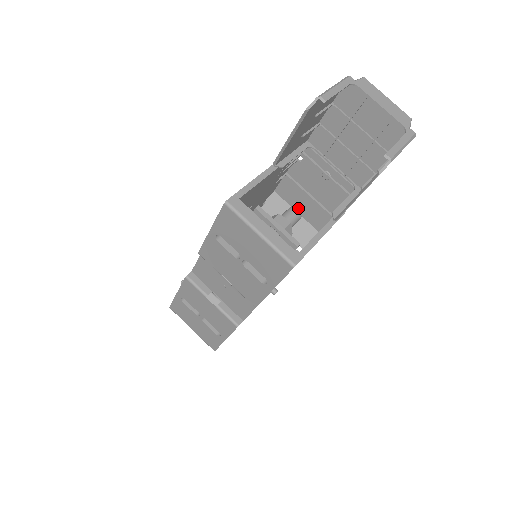
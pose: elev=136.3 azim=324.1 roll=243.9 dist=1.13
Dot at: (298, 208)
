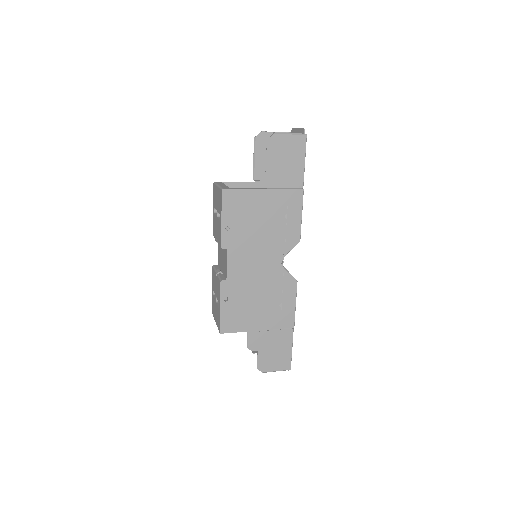
Dot at: occluded
